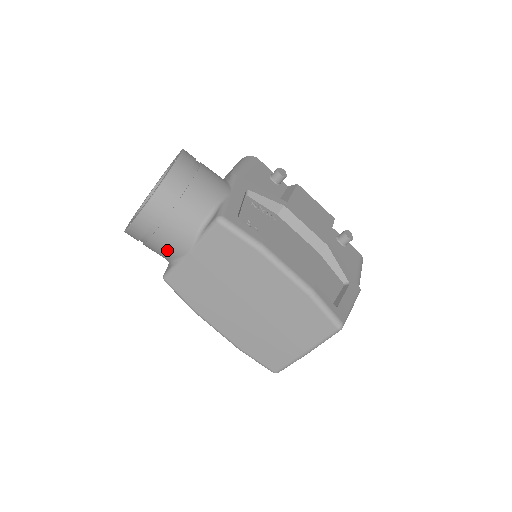
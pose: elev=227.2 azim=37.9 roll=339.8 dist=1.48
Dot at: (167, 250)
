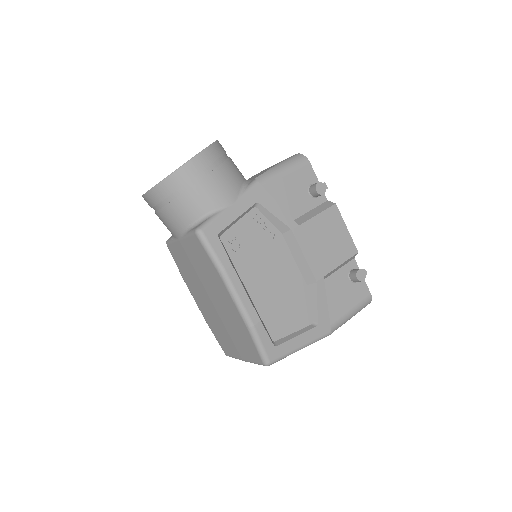
Dot at: occluded
